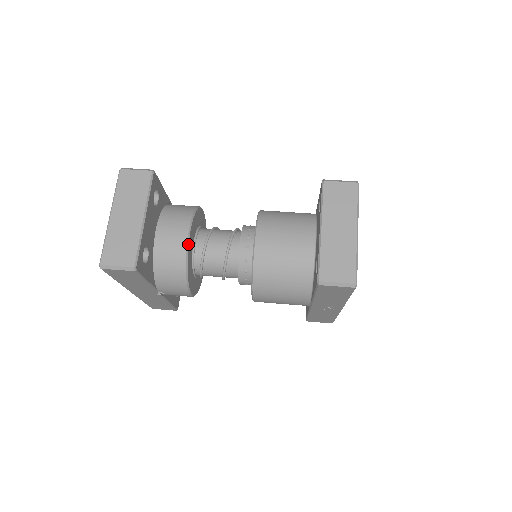
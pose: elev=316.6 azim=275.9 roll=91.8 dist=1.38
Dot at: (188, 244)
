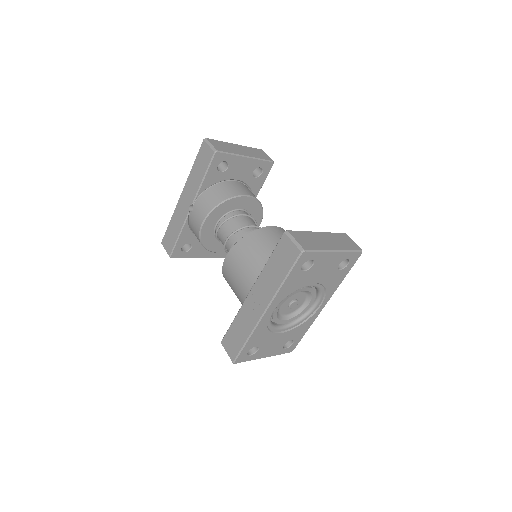
Dot at: (242, 196)
